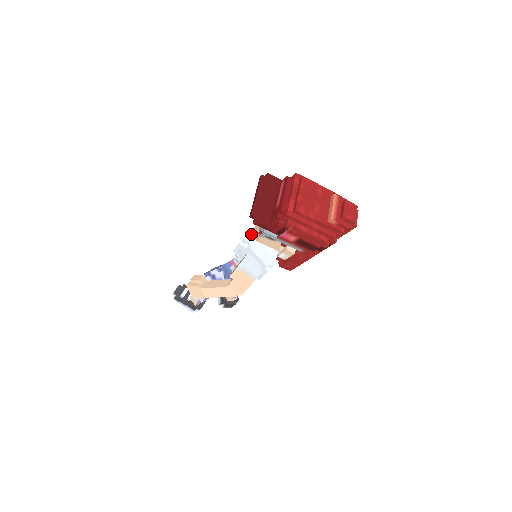
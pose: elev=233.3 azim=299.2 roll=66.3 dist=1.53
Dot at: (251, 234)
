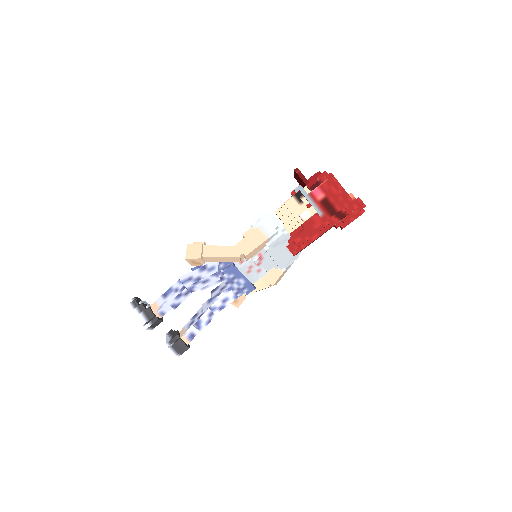
Dot at: occluded
